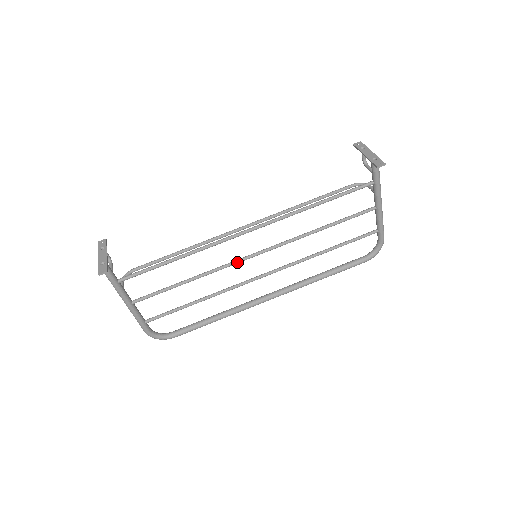
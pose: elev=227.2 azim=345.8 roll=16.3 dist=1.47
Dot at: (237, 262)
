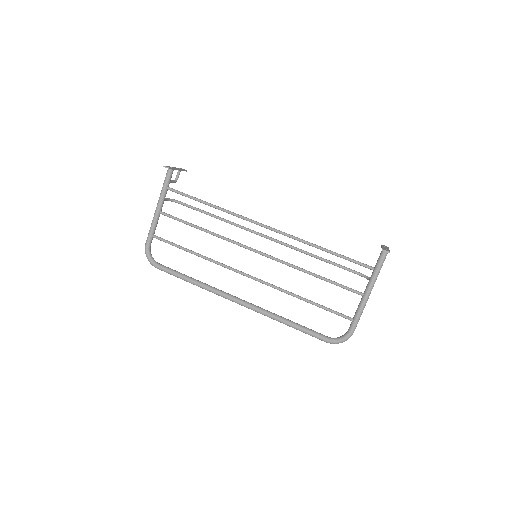
Dot at: (241, 245)
